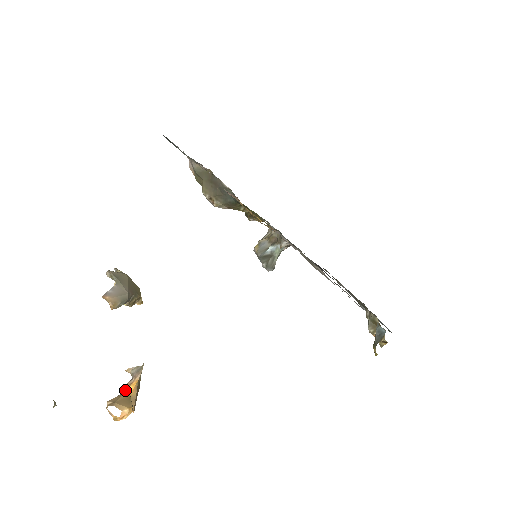
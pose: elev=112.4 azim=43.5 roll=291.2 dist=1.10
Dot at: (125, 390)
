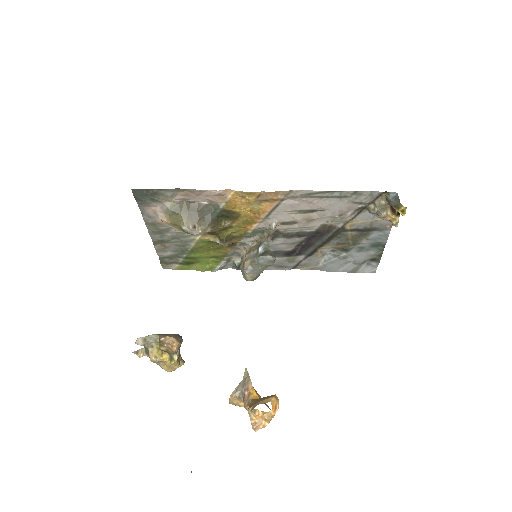
Dot at: (250, 400)
